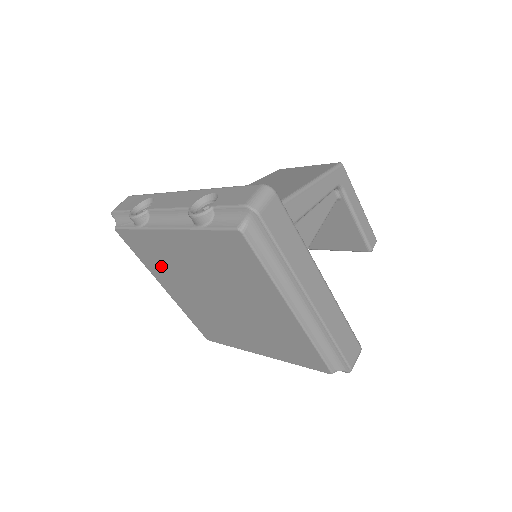
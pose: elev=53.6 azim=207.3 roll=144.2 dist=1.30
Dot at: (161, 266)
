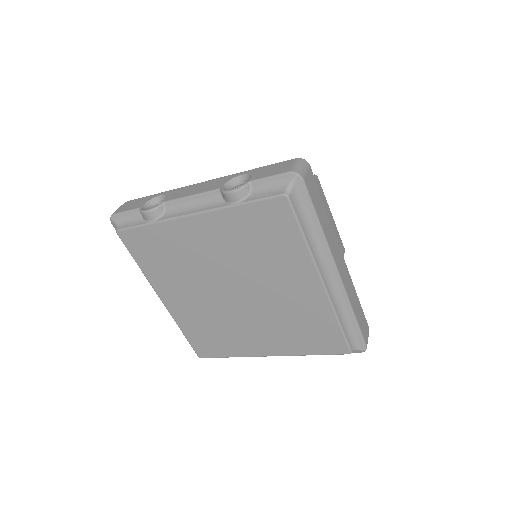
Dot at: (167, 268)
